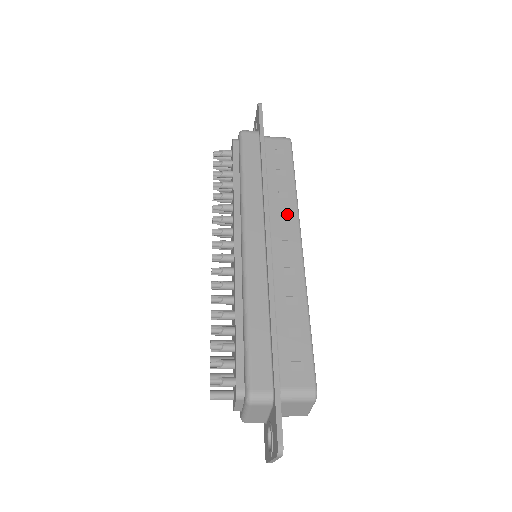
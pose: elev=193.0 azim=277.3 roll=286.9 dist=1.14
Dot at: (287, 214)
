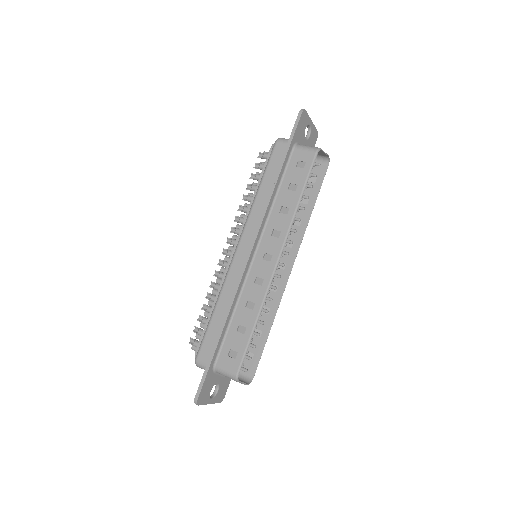
Dot at: (279, 230)
